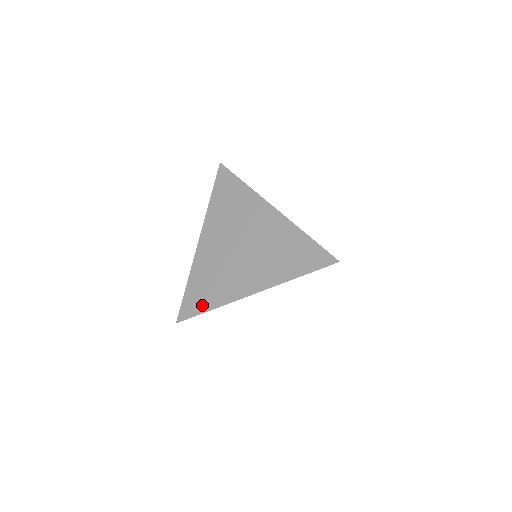
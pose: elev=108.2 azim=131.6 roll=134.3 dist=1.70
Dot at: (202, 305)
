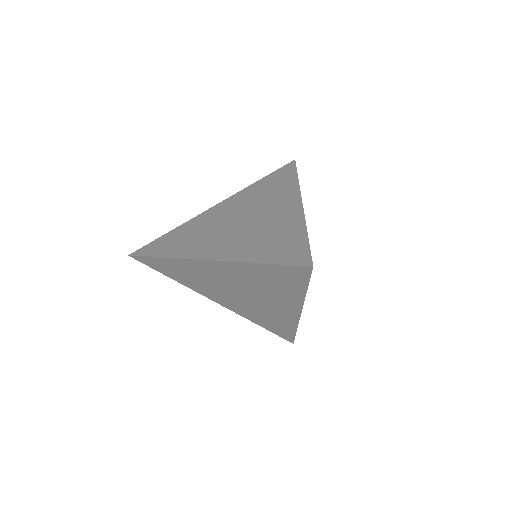
Dot at: (161, 250)
